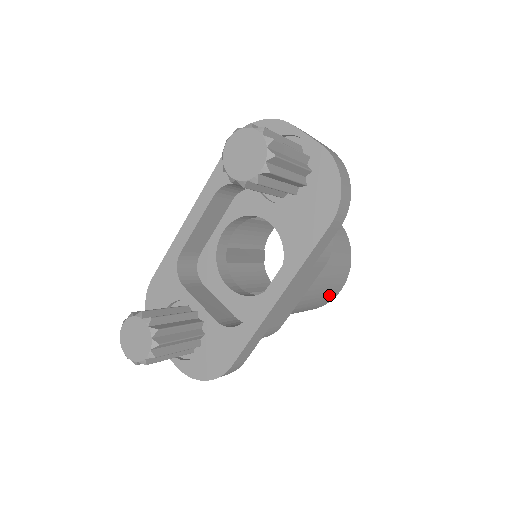
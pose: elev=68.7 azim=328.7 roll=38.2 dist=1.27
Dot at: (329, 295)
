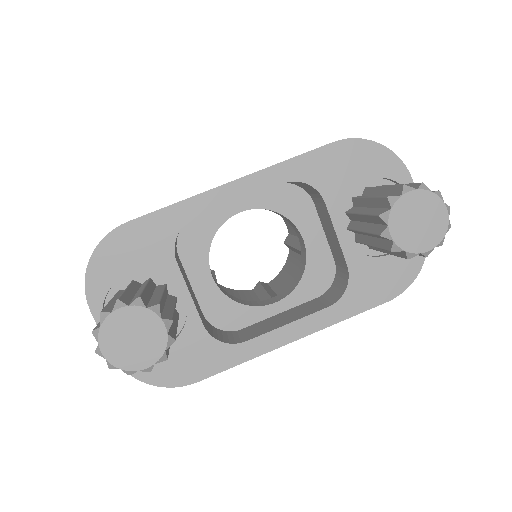
Dot at: occluded
